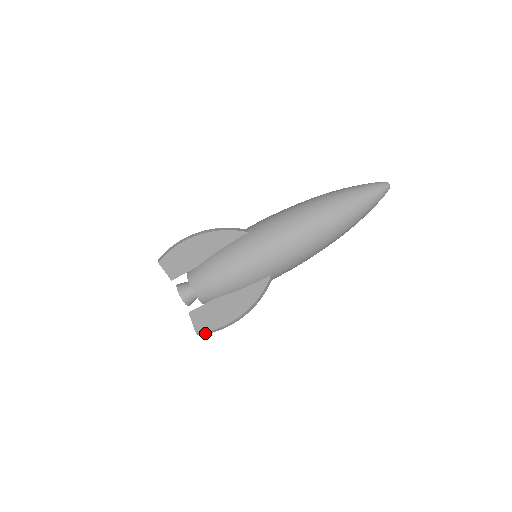
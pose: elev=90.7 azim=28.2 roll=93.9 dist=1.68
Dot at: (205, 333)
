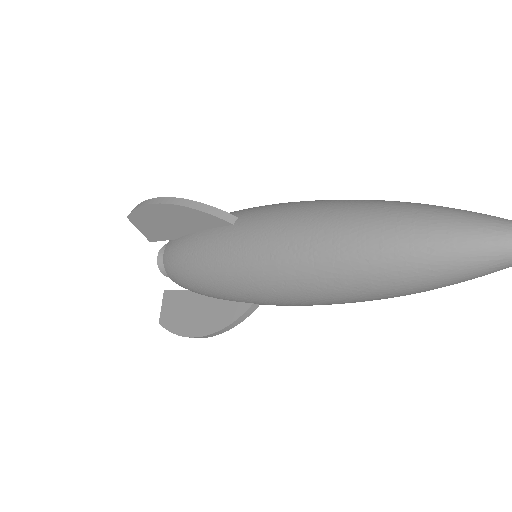
Dot at: occluded
